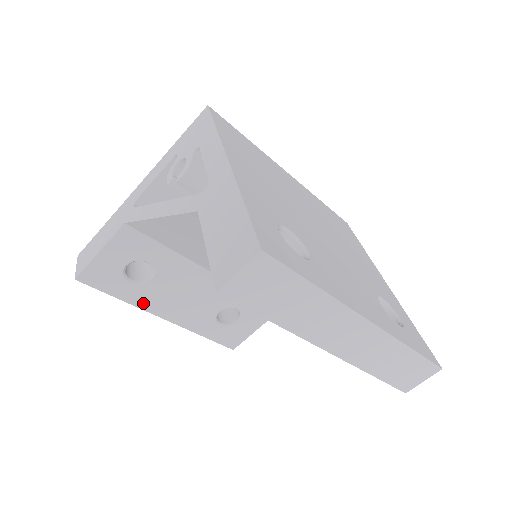
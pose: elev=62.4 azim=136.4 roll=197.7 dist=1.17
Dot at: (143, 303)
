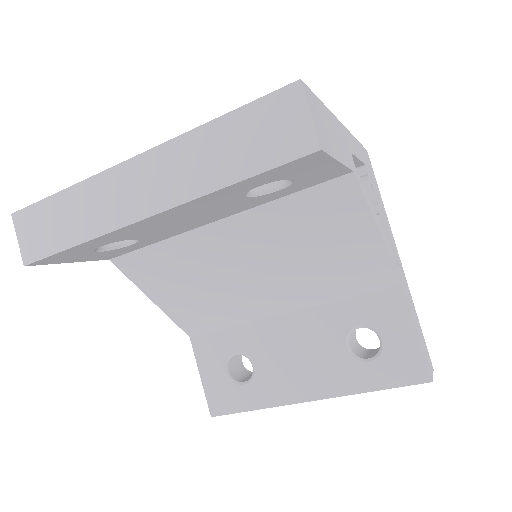
Dot at: (275, 398)
